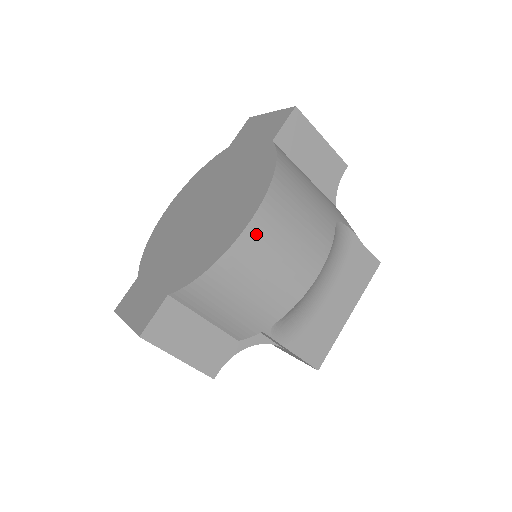
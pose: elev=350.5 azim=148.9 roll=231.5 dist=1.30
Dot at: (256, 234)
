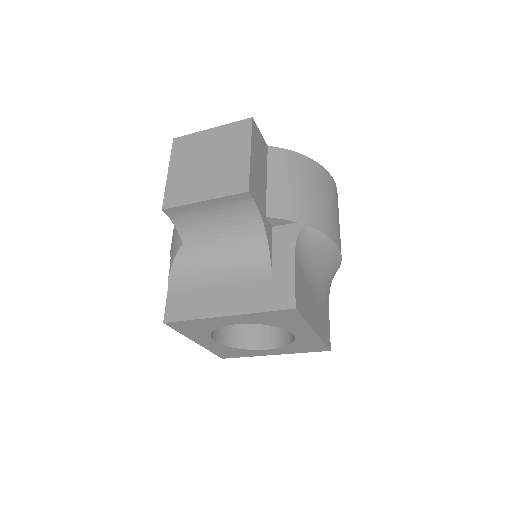
Dot at: (334, 188)
